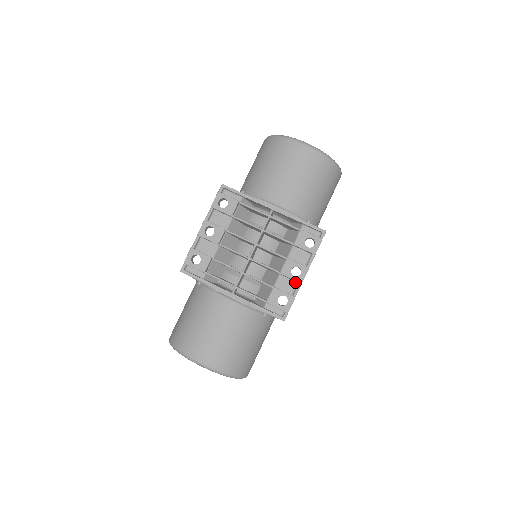
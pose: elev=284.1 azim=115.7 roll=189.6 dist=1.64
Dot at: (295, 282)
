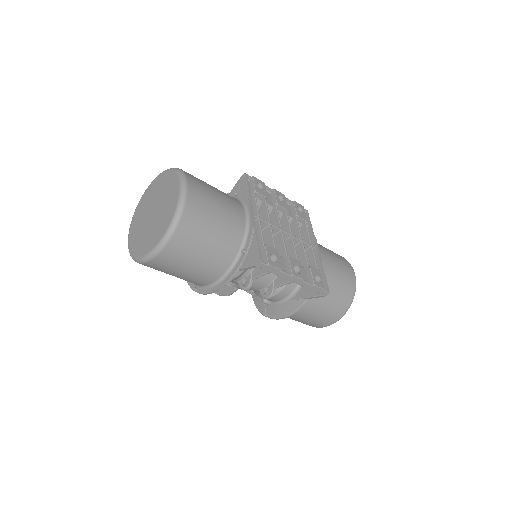
Dot at: occluded
